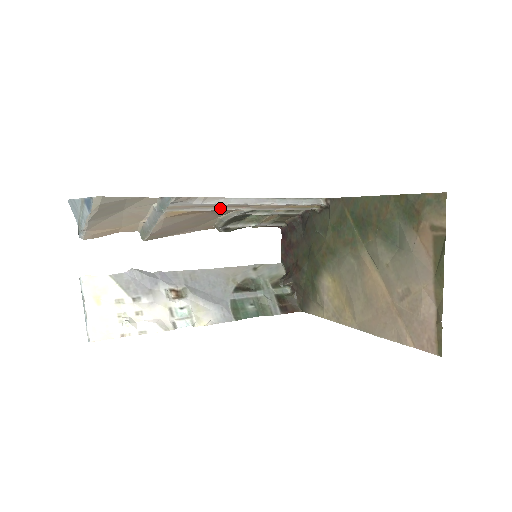
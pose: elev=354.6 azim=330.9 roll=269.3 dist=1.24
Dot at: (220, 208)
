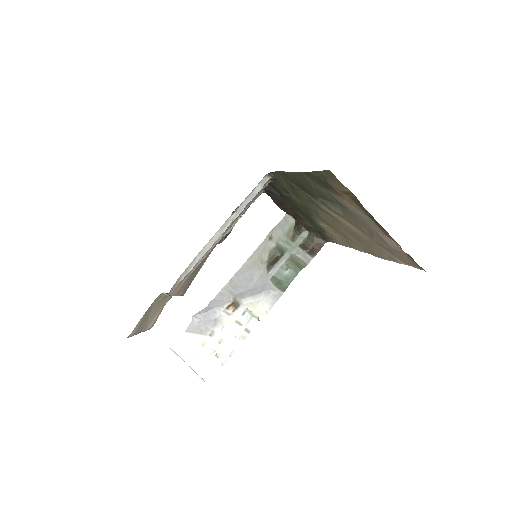
Dot at: (202, 258)
